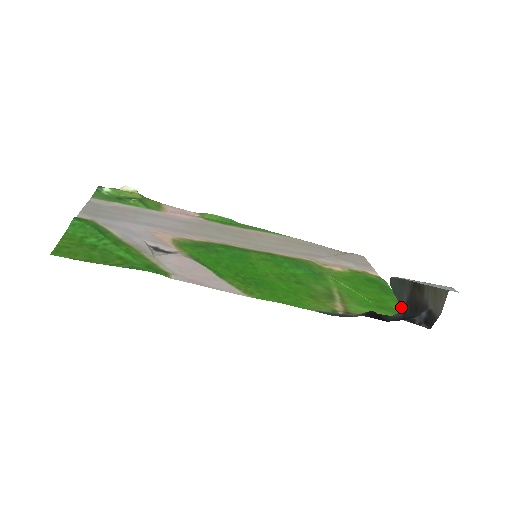
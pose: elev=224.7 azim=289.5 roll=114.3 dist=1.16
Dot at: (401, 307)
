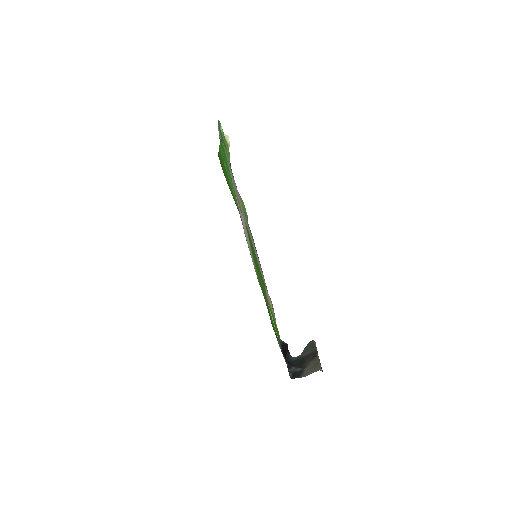
Dot at: (299, 356)
